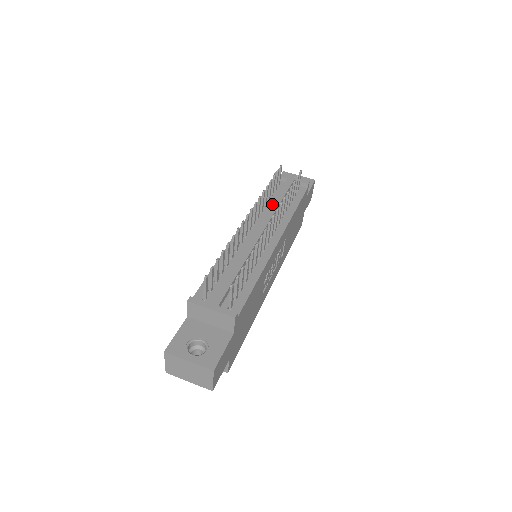
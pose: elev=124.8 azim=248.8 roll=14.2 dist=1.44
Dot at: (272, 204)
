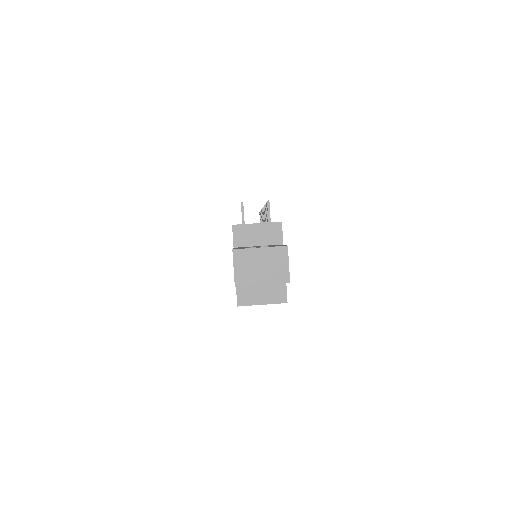
Dot at: occluded
